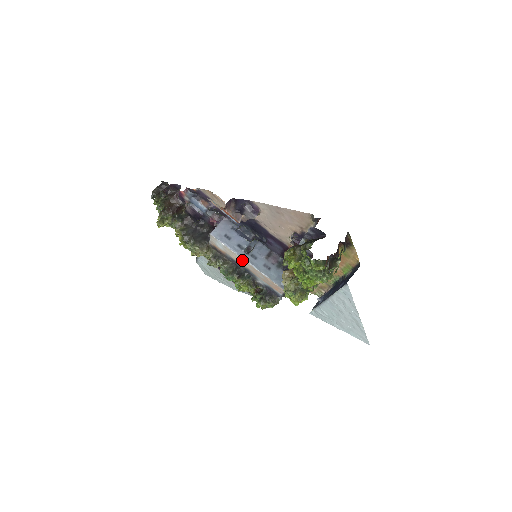
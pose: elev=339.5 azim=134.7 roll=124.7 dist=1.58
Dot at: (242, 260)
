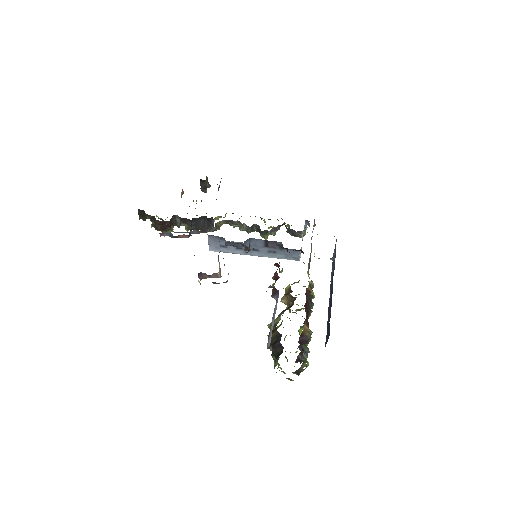
Dot at: occluded
